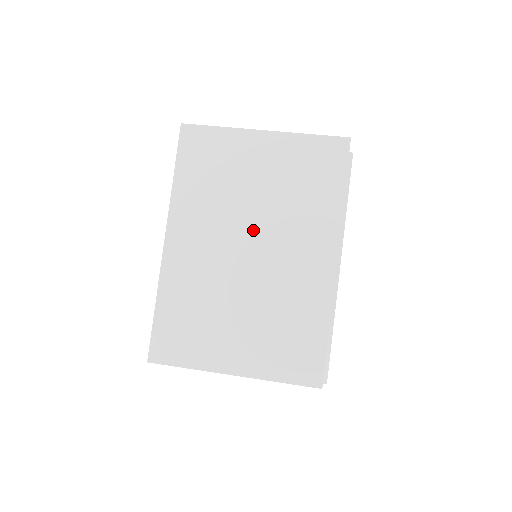
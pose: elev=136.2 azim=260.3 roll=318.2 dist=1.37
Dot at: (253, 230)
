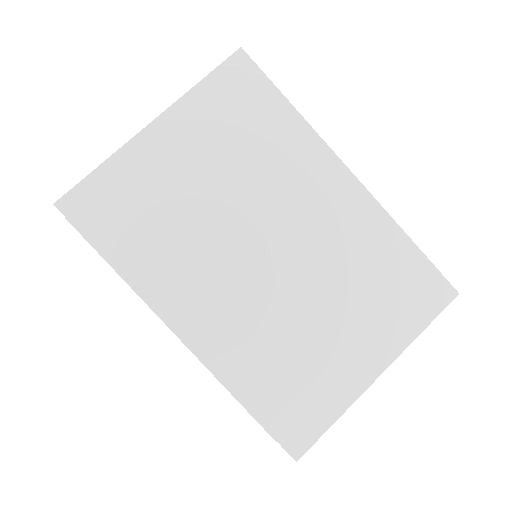
Dot at: (251, 228)
